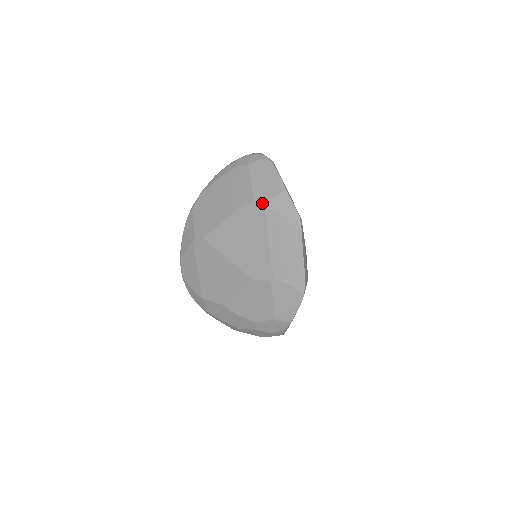
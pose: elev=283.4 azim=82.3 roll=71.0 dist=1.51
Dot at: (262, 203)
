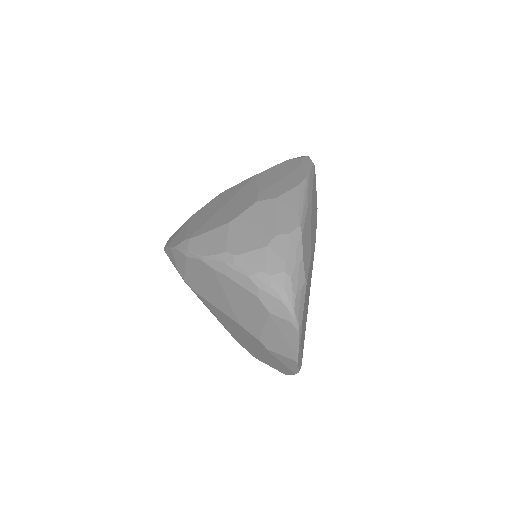
Dot at: (267, 349)
